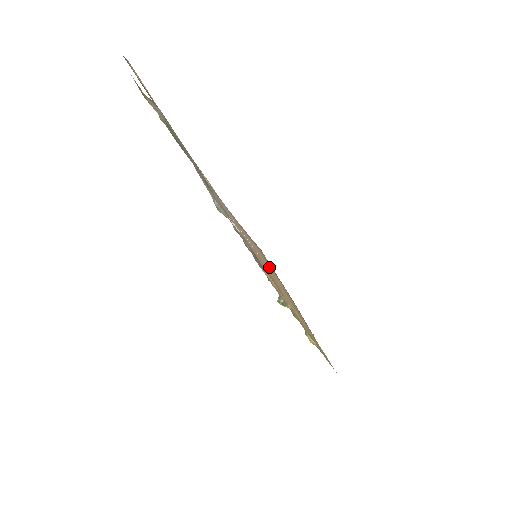
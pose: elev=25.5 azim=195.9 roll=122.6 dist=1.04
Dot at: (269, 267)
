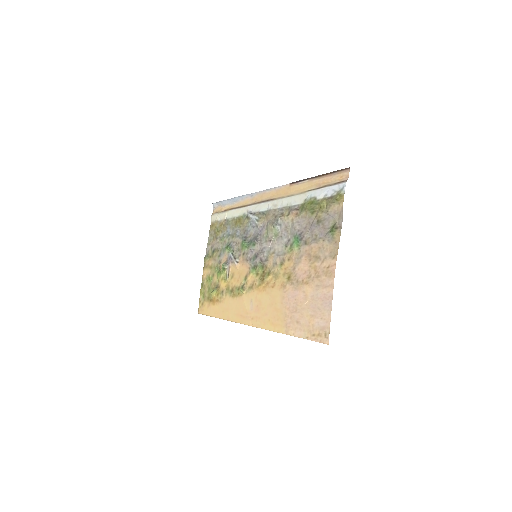
Dot at: (304, 327)
